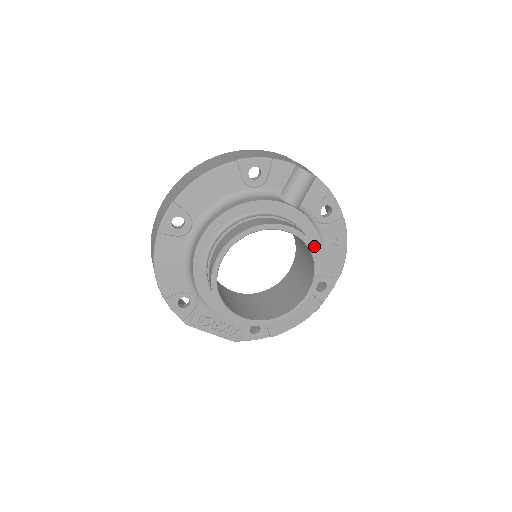
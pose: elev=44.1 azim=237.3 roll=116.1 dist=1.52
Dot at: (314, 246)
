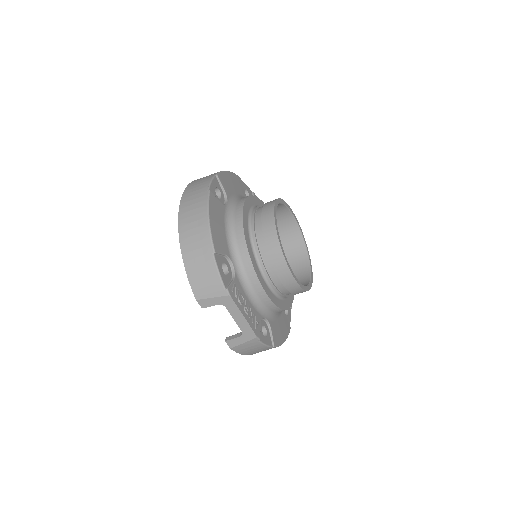
Dot at: occluded
